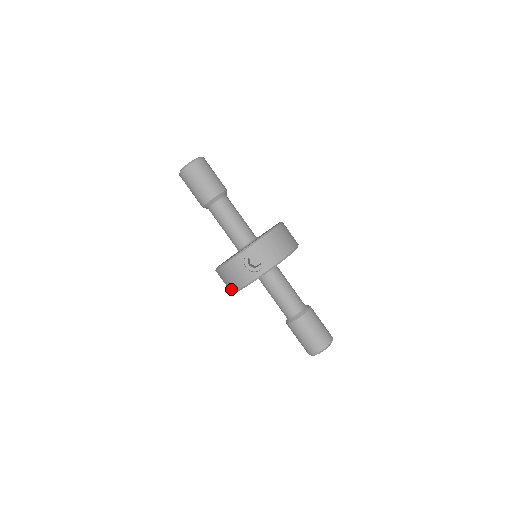
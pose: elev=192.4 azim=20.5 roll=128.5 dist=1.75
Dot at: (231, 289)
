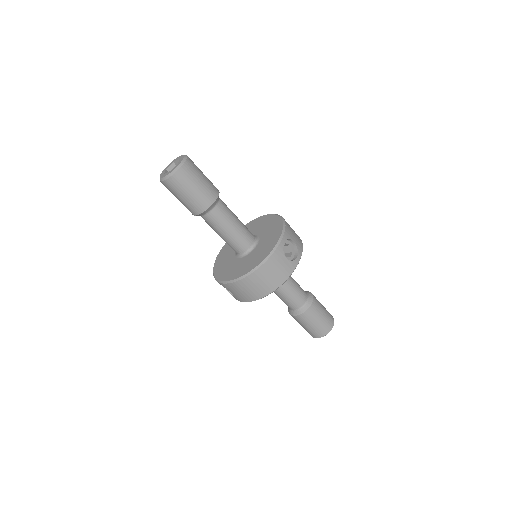
Dot at: (264, 293)
